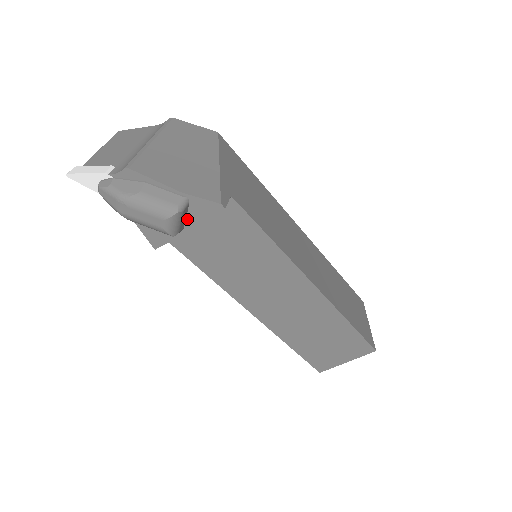
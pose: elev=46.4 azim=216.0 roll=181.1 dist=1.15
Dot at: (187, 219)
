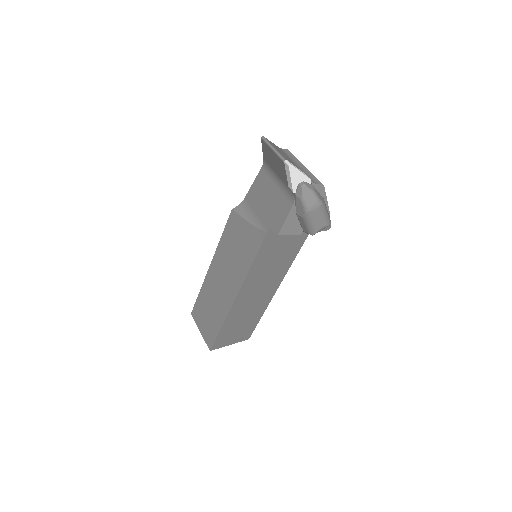
Dot at: occluded
